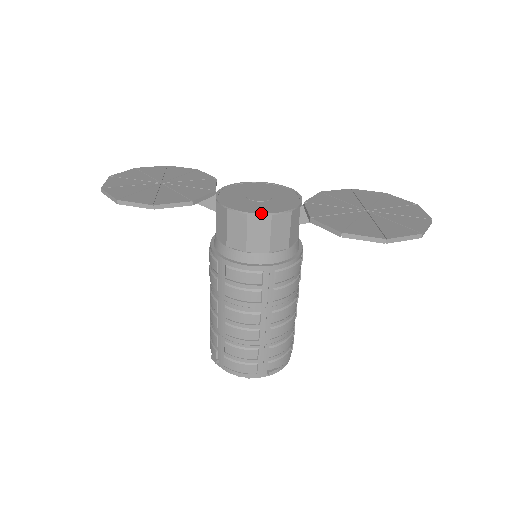
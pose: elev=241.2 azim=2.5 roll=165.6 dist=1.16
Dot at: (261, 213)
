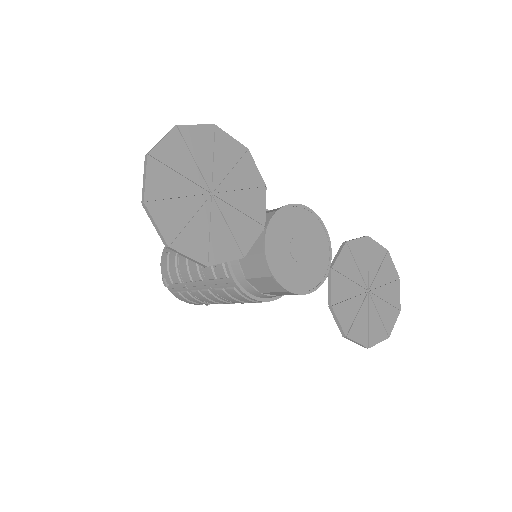
Dot at: (299, 294)
